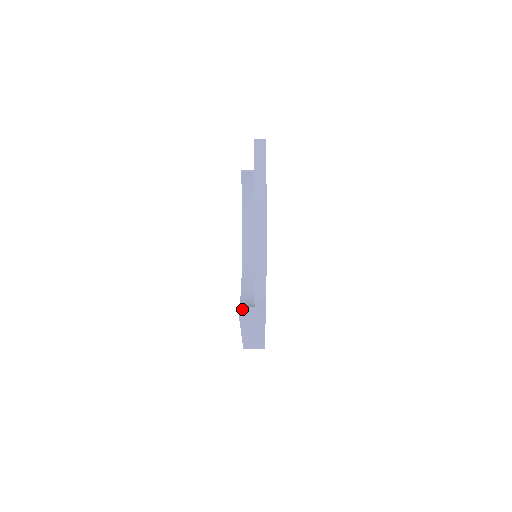
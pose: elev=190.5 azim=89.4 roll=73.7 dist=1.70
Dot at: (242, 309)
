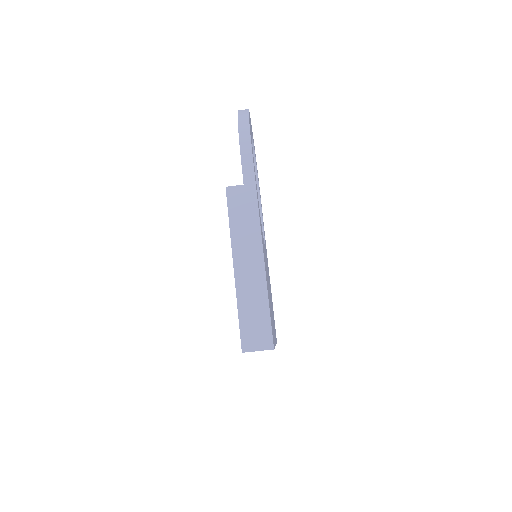
Dot at: (230, 186)
